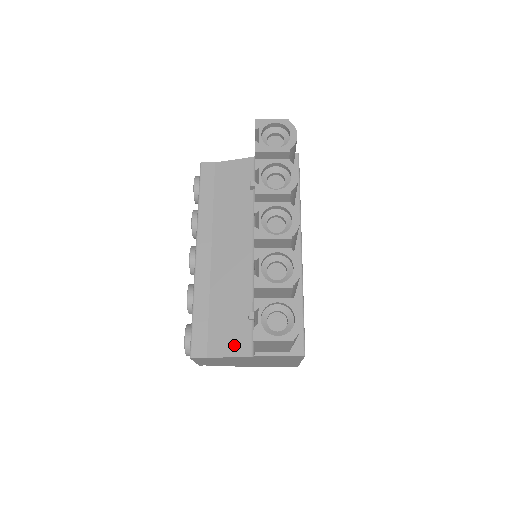
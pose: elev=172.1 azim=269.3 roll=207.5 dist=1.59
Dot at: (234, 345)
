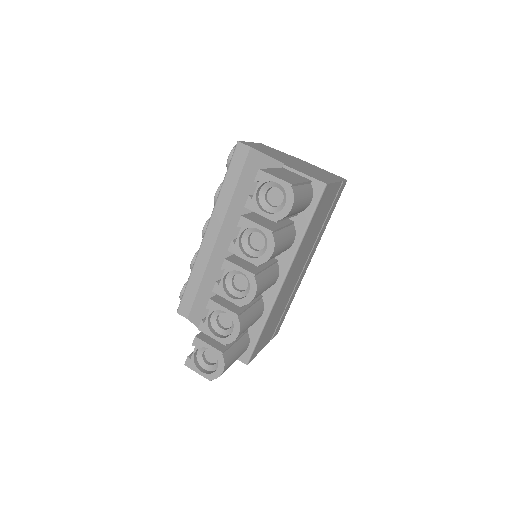
Dot at: occluded
